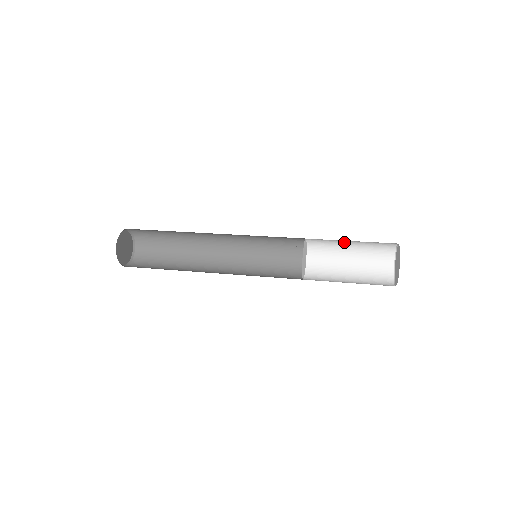
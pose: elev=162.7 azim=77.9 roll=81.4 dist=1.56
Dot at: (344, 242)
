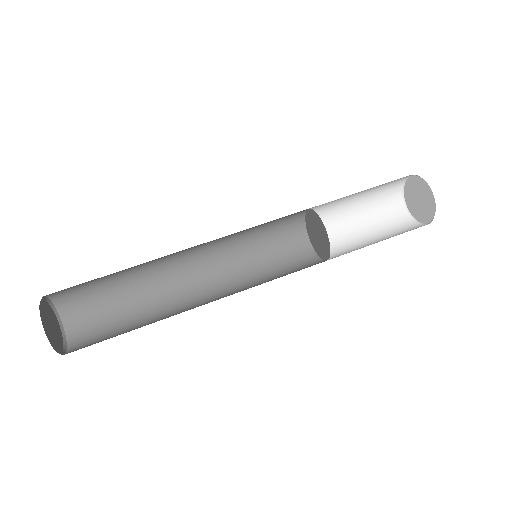
Dot at: occluded
